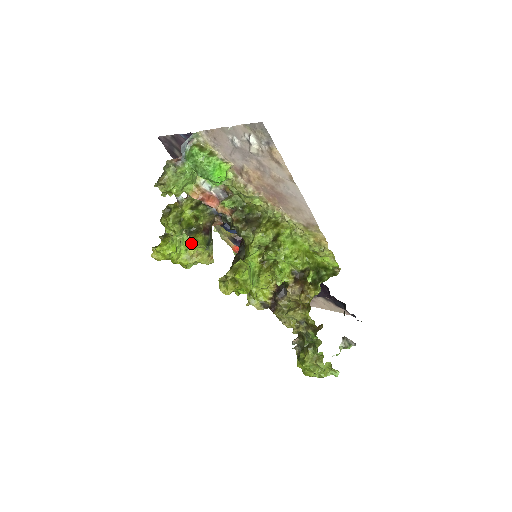
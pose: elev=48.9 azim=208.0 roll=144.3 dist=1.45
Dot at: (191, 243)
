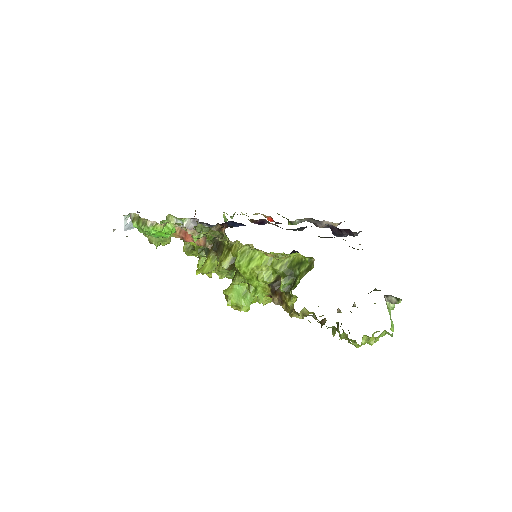
Dot at: (201, 273)
